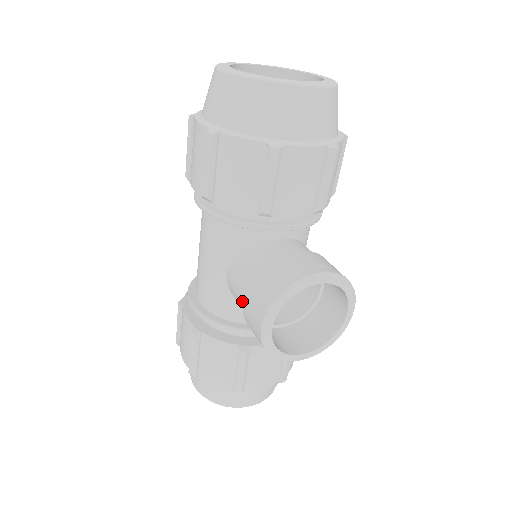
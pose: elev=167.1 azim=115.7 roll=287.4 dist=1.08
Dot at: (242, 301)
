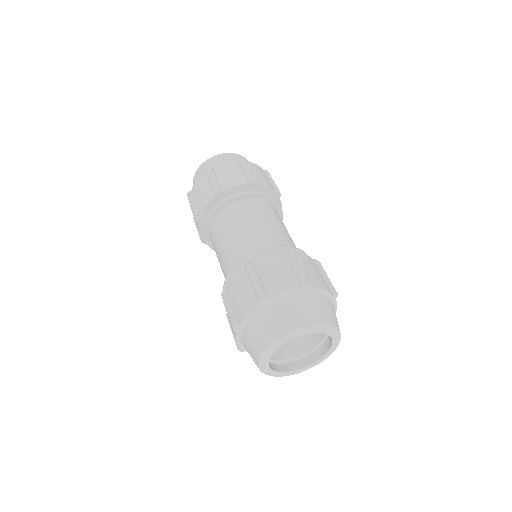
Dot at: occluded
